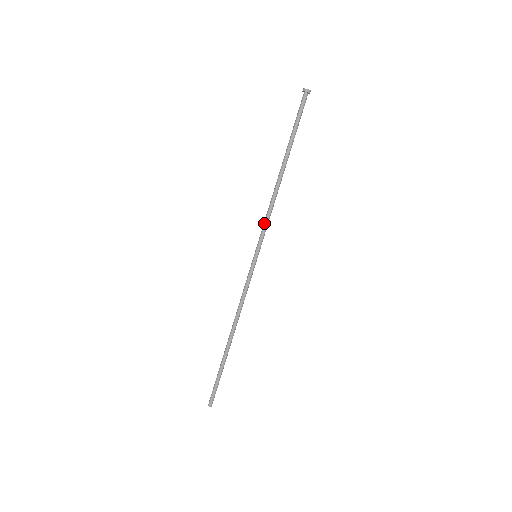
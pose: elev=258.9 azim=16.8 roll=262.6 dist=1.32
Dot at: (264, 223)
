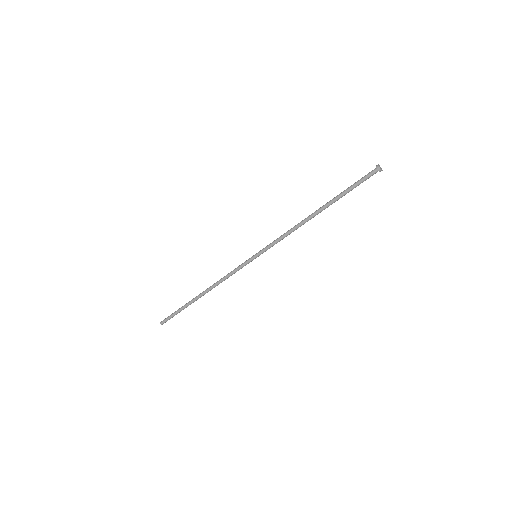
Dot at: (278, 240)
